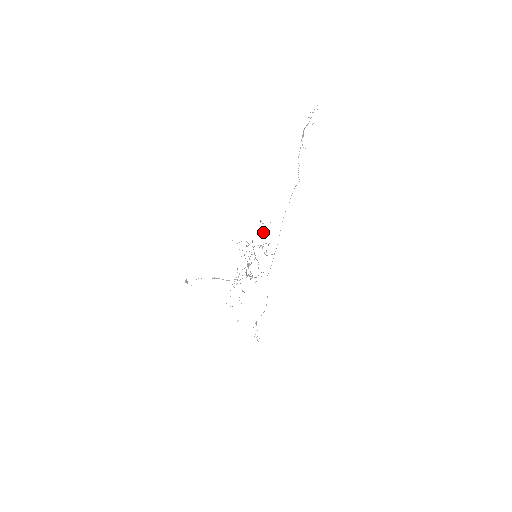
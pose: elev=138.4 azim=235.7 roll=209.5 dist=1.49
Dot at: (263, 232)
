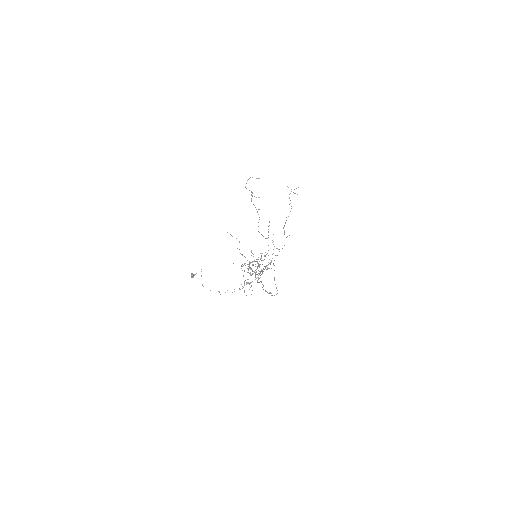
Dot at: occluded
